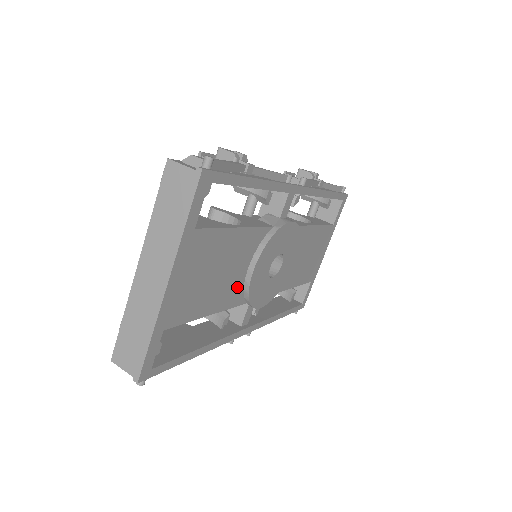
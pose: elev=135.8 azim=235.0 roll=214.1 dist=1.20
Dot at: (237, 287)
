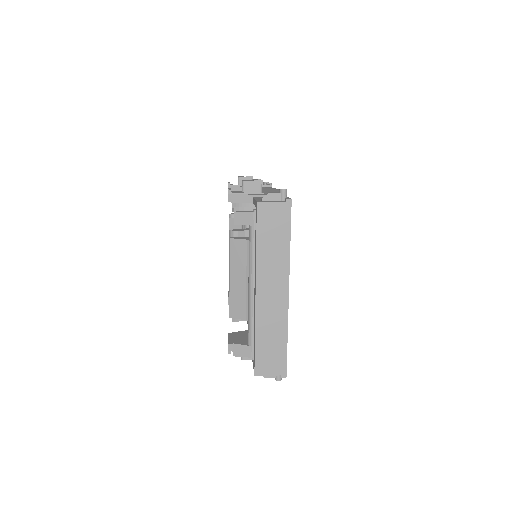
Dot at: occluded
